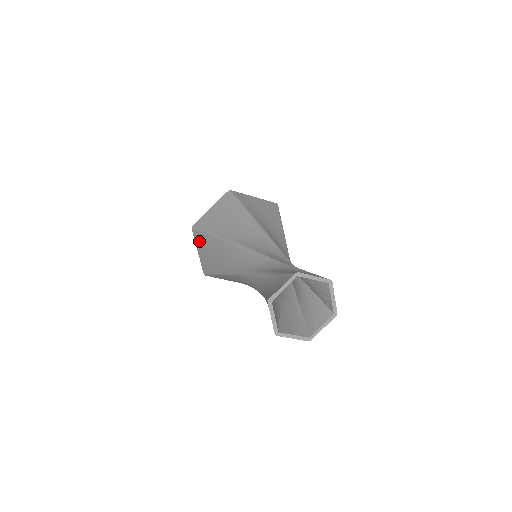
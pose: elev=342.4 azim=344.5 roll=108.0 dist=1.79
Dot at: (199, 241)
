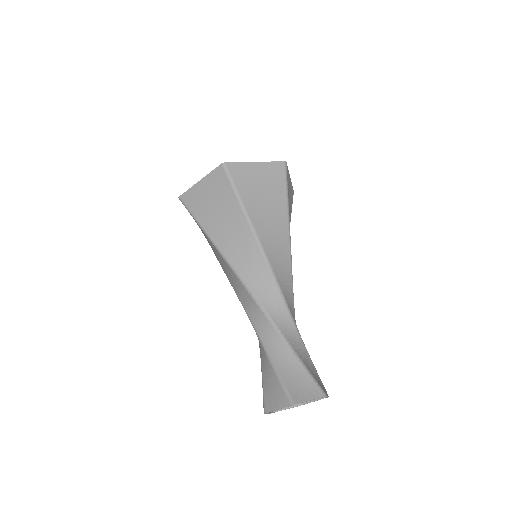
Dot at: occluded
